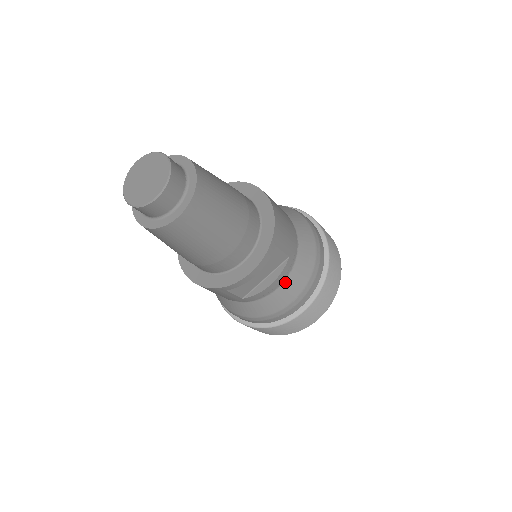
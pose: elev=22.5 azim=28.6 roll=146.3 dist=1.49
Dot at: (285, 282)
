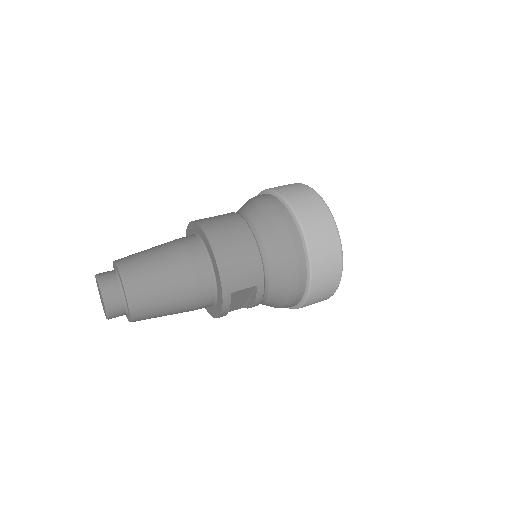
Dot at: (269, 295)
